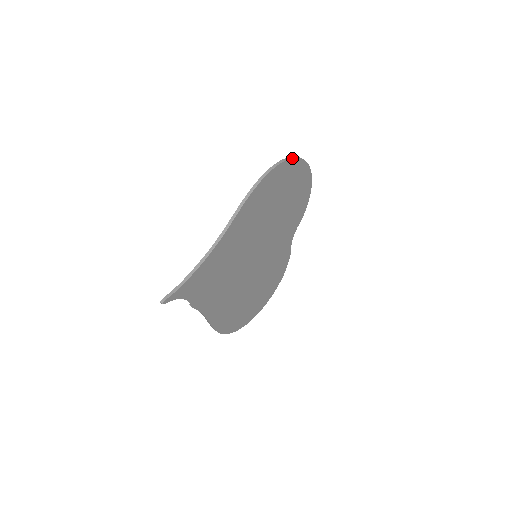
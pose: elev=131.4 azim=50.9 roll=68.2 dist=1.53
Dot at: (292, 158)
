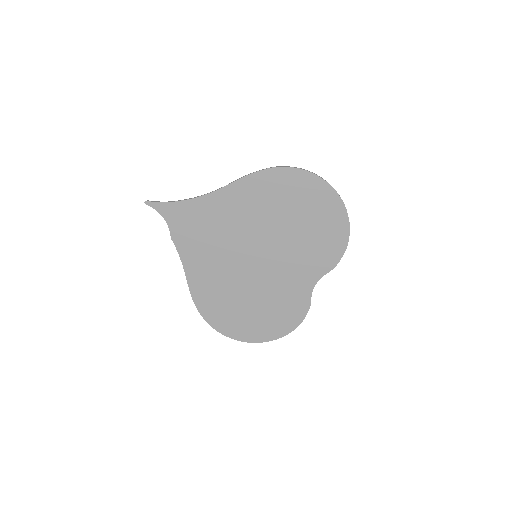
Dot at: (316, 175)
